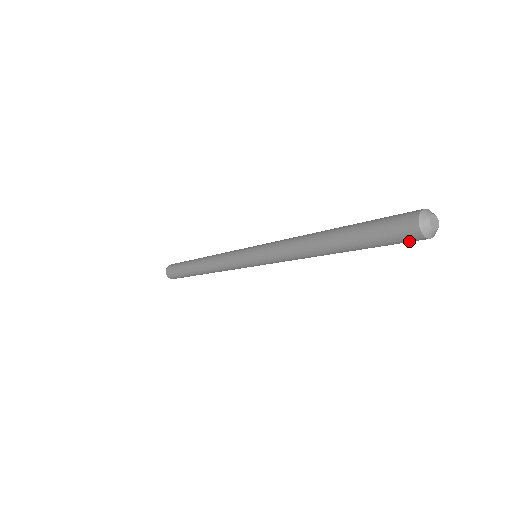
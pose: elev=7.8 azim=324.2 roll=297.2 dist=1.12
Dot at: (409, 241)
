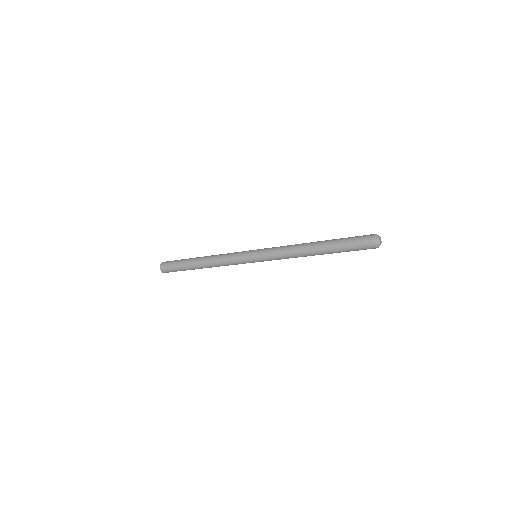
Dot at: occluded
